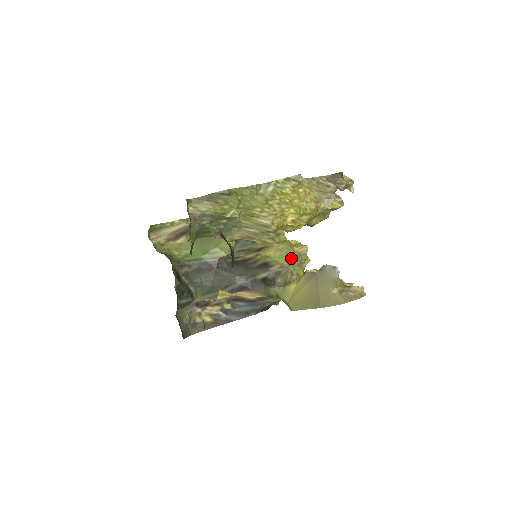
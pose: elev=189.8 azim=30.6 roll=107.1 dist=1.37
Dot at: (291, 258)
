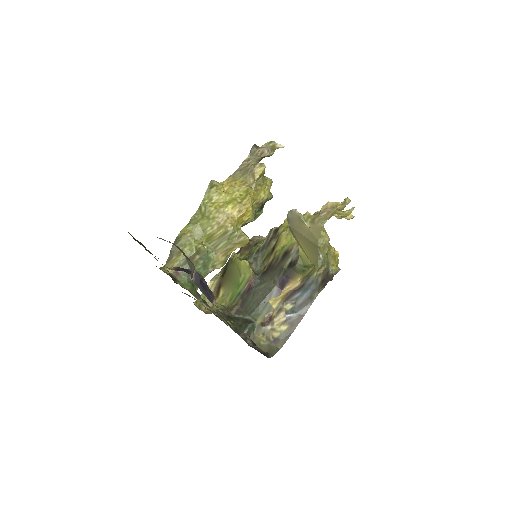
Dot at: occluded
